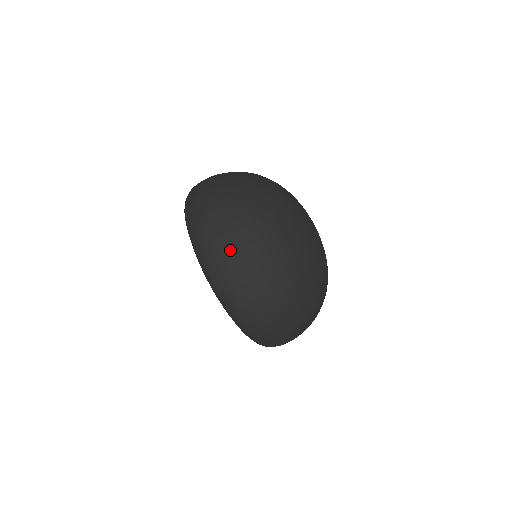
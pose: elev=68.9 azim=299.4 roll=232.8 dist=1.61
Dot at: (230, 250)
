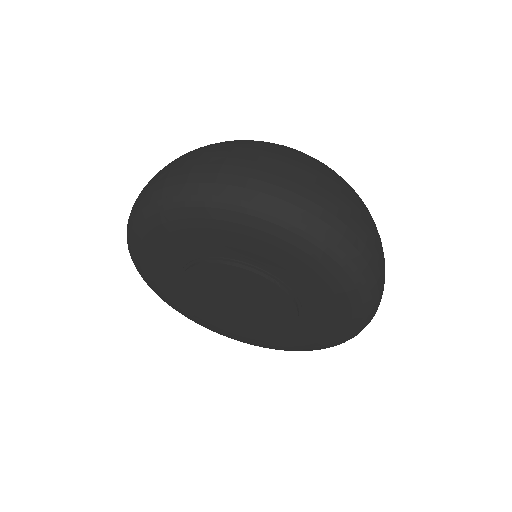
Dot at: (295, 174)
